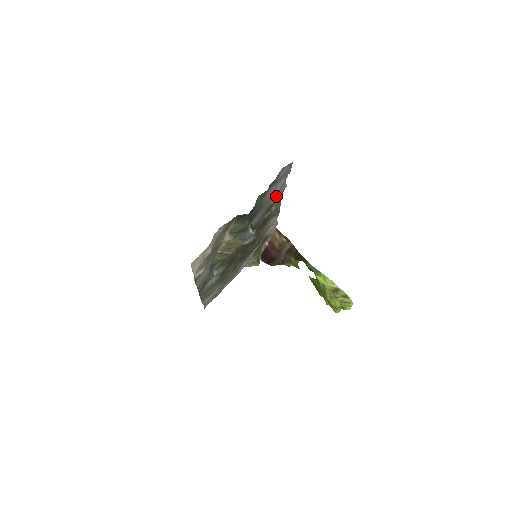
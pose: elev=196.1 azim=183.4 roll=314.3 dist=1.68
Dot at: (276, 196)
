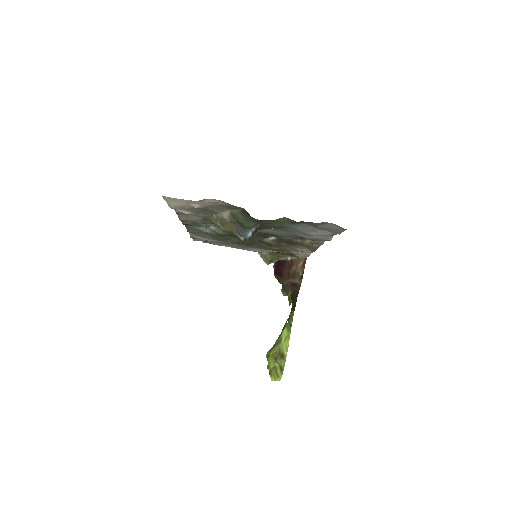
Dot at: (312, 236)
